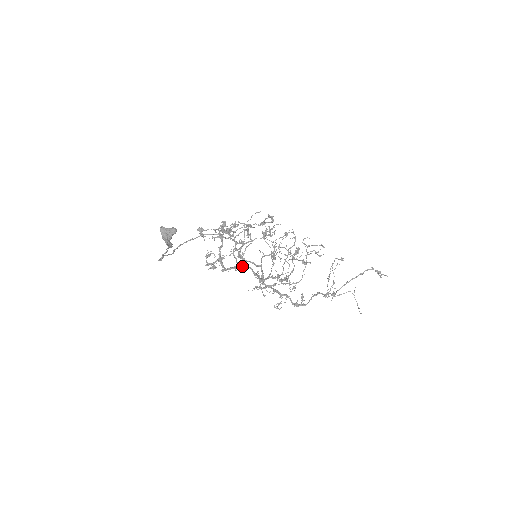
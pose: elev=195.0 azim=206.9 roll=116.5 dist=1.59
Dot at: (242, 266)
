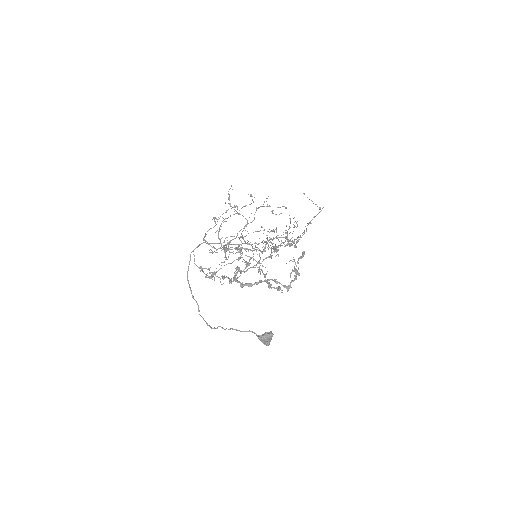
Dot at: occluded
